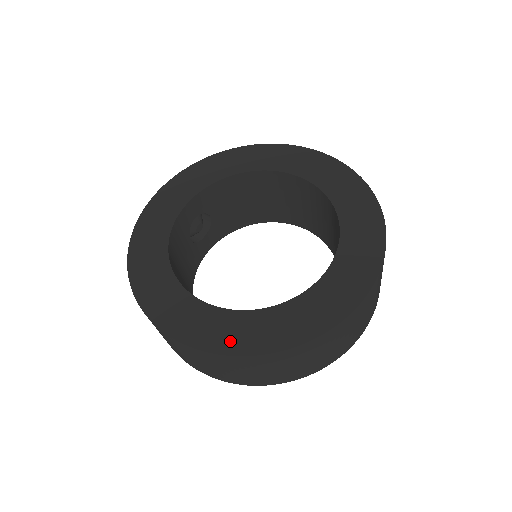
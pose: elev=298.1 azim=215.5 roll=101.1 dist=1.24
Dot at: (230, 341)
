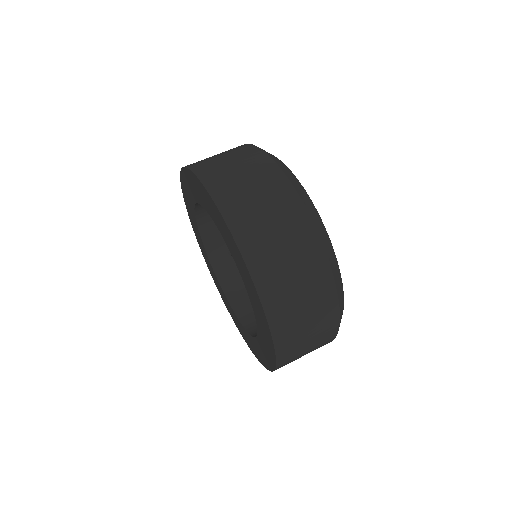
Dot at: (267, 361)
